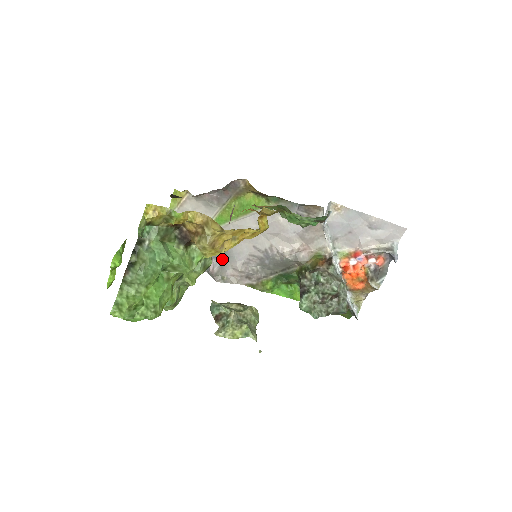
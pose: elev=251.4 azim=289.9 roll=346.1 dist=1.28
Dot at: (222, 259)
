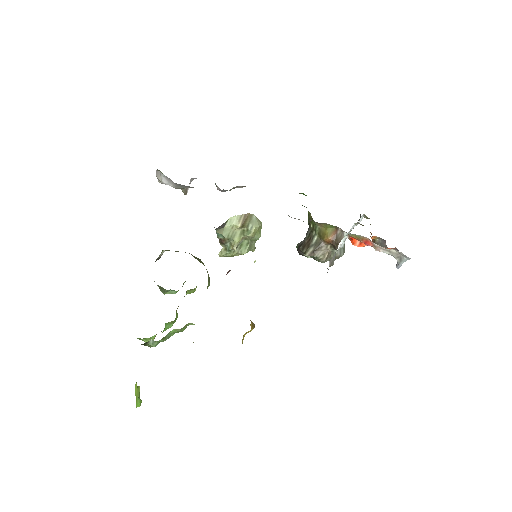
Dot at: occluded
